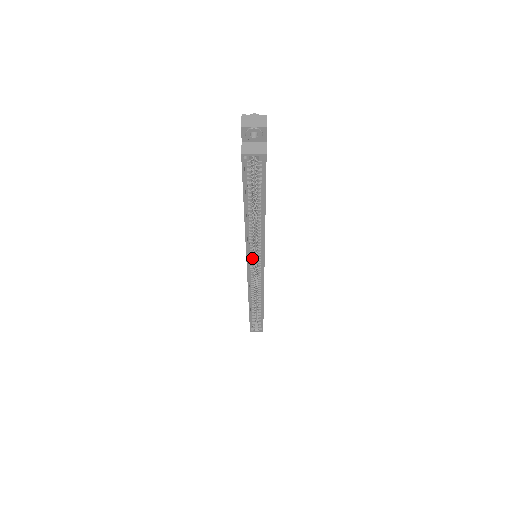
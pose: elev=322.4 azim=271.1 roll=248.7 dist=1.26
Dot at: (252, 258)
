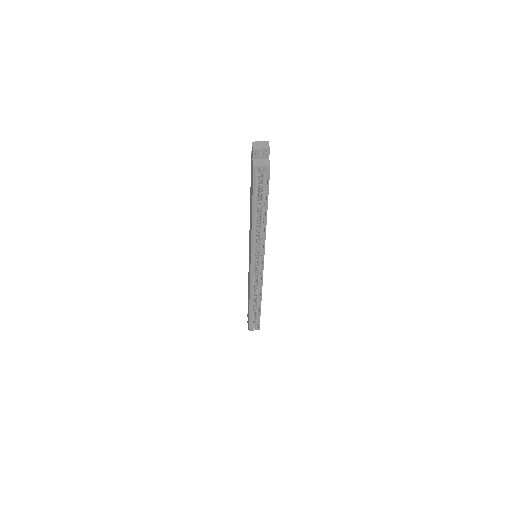
Dot at: (255, 255)
